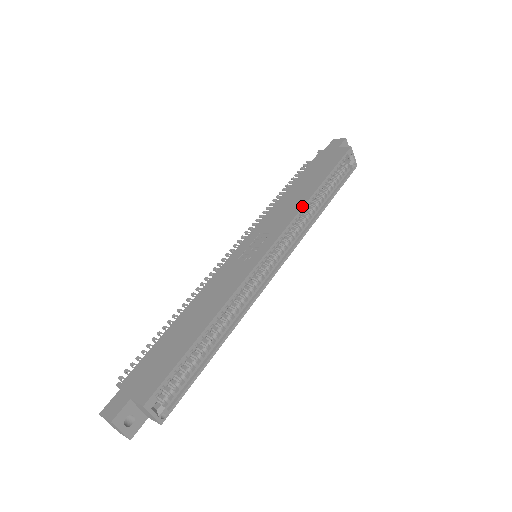
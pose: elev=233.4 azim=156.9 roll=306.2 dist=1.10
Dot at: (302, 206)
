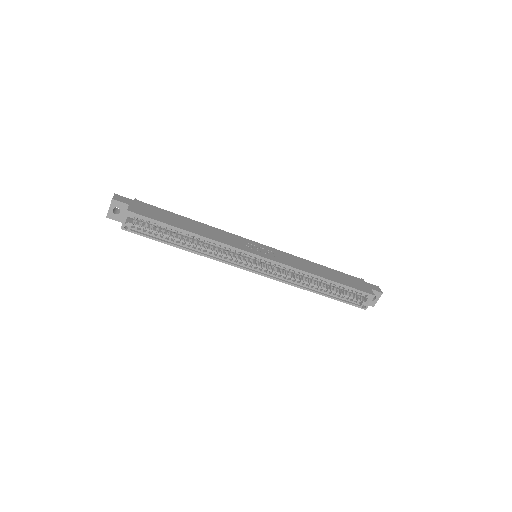
Dot at: (306, 271)
